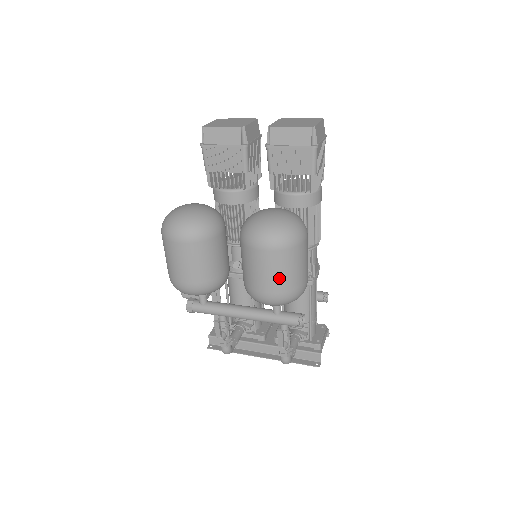
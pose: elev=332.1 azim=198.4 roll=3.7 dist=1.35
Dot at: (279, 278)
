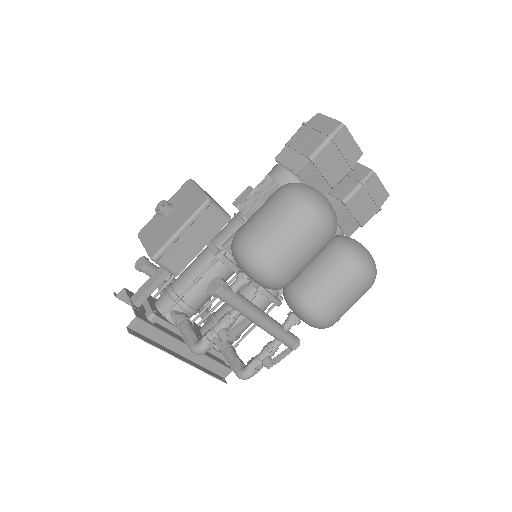
Dot at: (349, 308)
